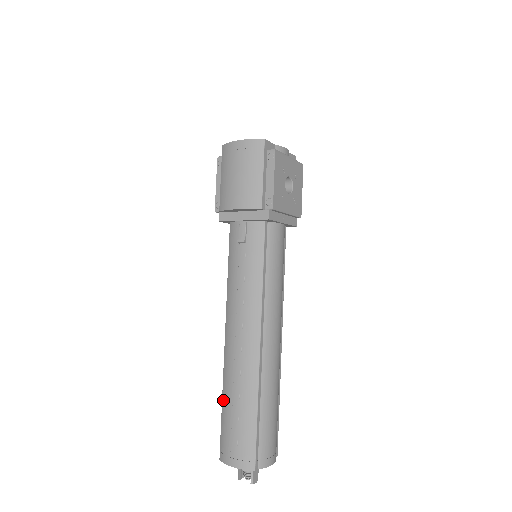
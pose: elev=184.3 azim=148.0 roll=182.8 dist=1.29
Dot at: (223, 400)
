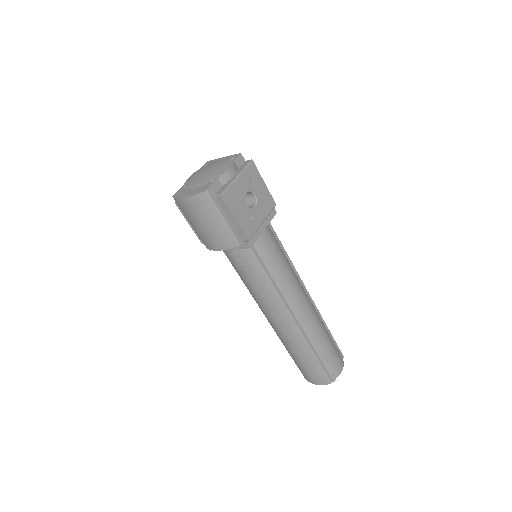
Dot at: (288, 352)
